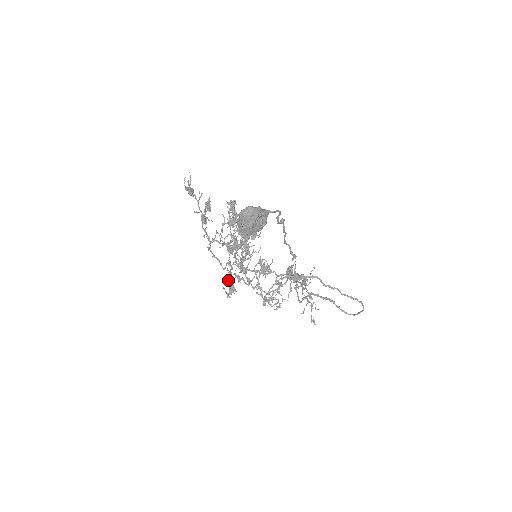
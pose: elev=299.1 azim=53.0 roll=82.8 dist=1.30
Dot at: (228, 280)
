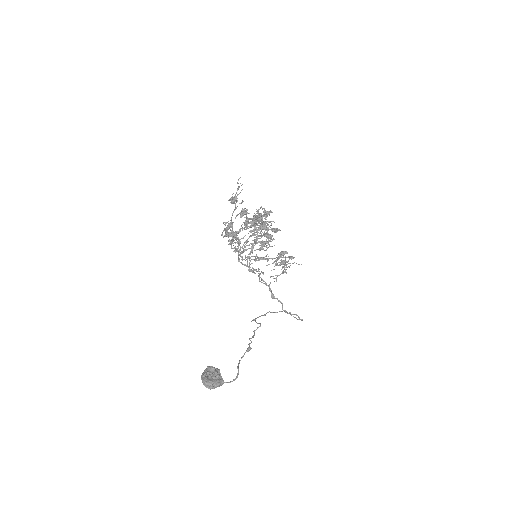
Dot at: occluded
